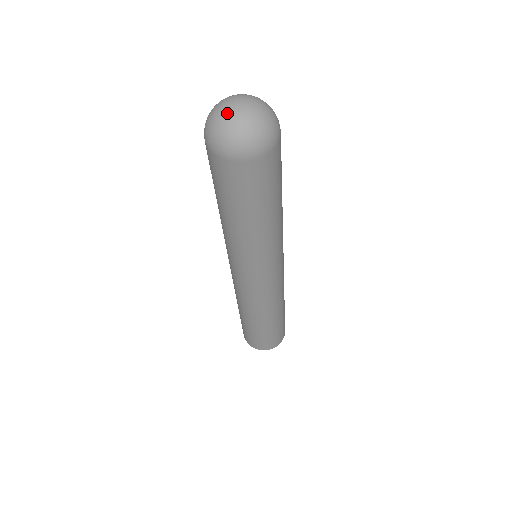
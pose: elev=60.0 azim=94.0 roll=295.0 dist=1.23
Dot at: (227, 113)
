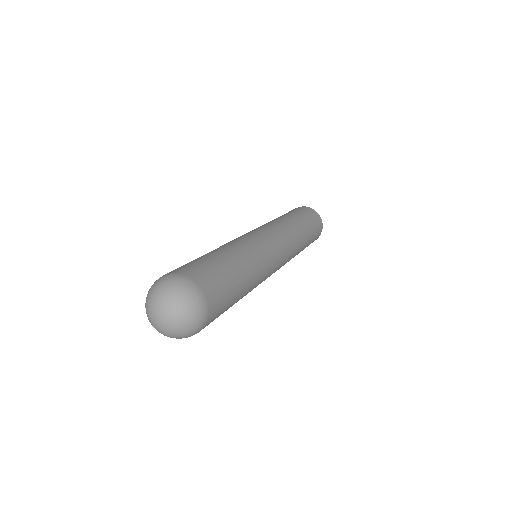
Dot at: (156, 327)
